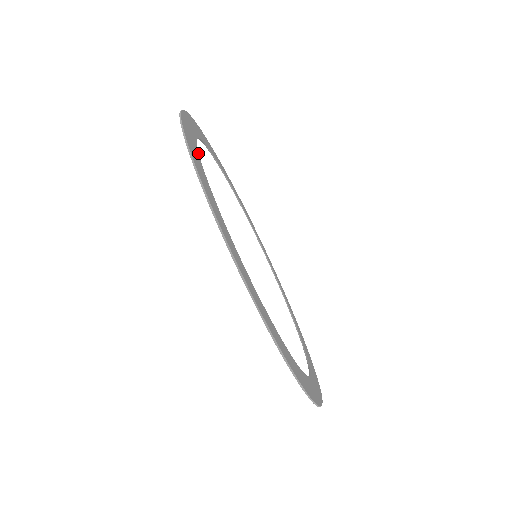
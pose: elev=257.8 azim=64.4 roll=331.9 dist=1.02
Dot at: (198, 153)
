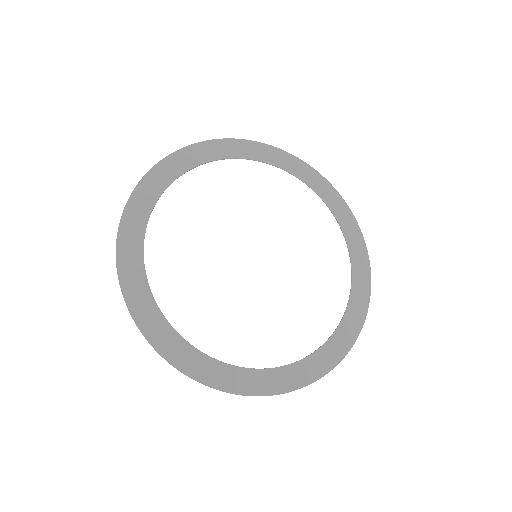
Dot at: (148, 218)
